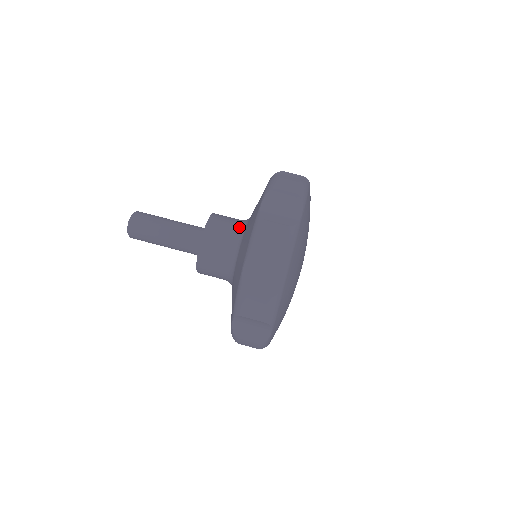
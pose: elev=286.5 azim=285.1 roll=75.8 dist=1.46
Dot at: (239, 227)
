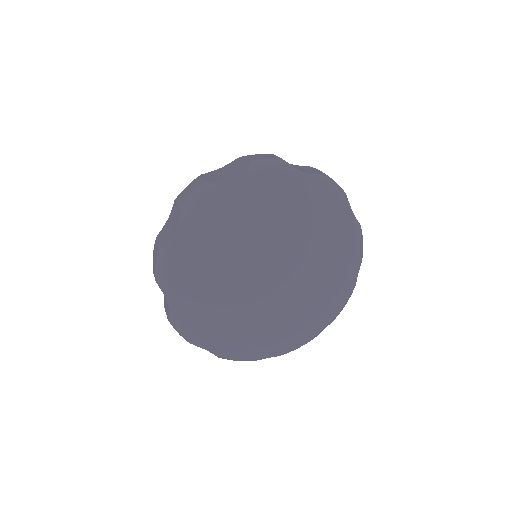
Dot at: occluded
